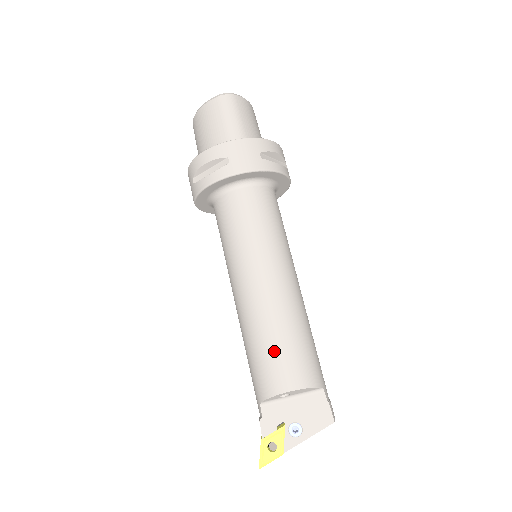
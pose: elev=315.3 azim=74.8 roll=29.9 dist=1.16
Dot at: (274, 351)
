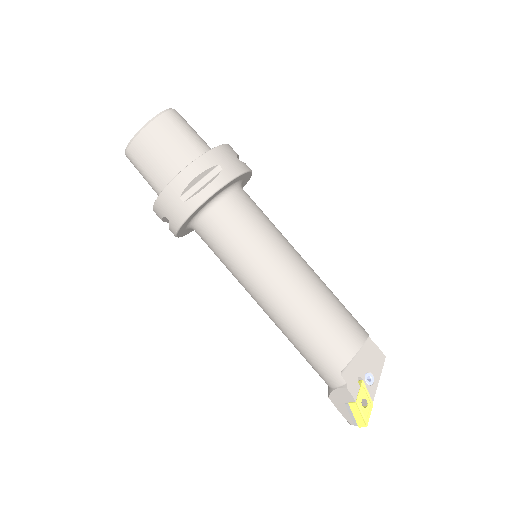
Dot at: (335, 320)
